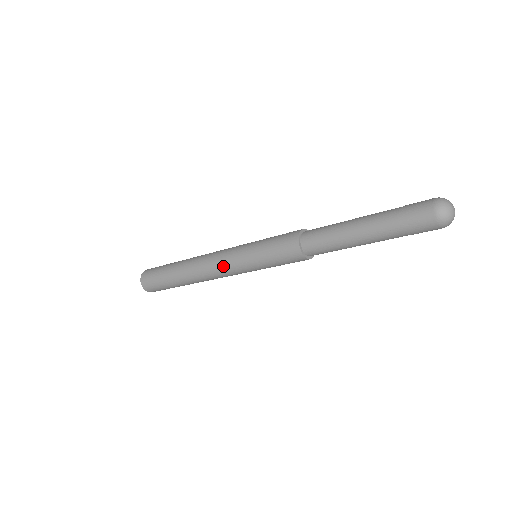
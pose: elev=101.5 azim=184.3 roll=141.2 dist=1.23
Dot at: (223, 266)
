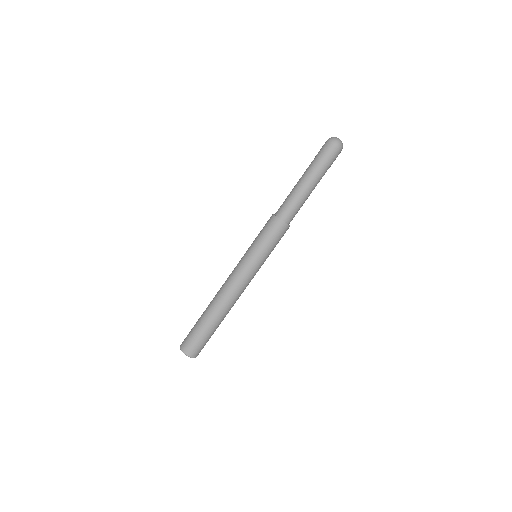
Dot at: (244, 279)
